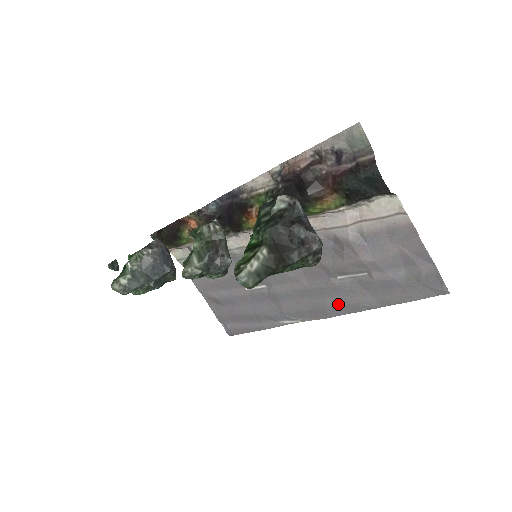
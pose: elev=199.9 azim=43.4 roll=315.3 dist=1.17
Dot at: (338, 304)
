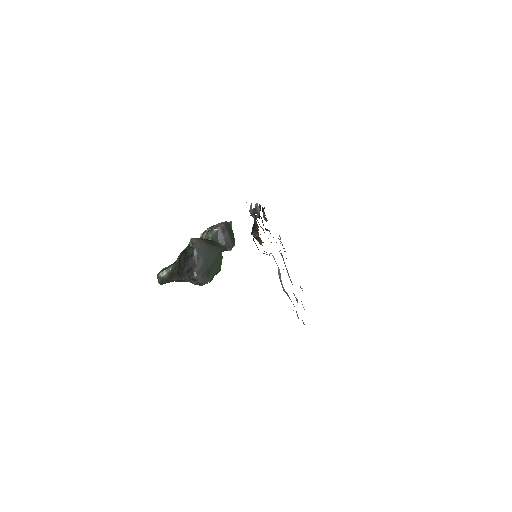
Dot at: occluded
